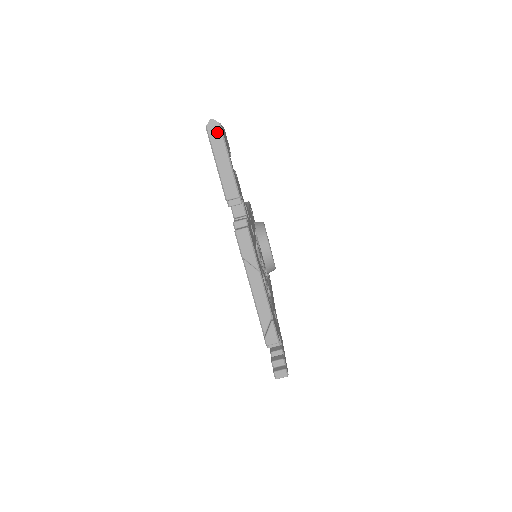
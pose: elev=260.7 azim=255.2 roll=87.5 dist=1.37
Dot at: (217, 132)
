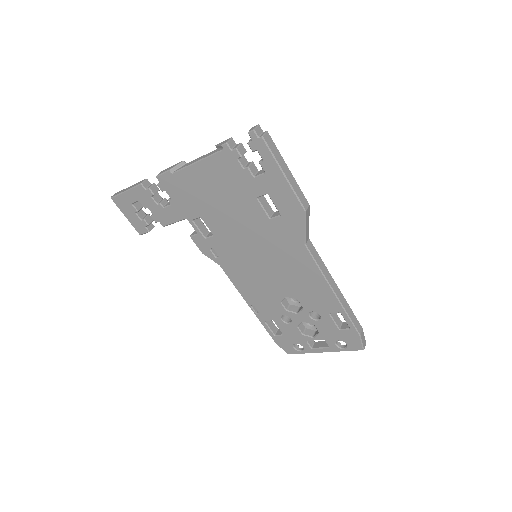
Dot at: (117, 193)
